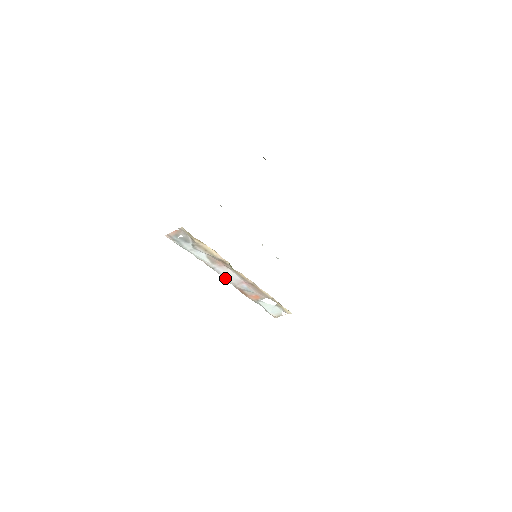
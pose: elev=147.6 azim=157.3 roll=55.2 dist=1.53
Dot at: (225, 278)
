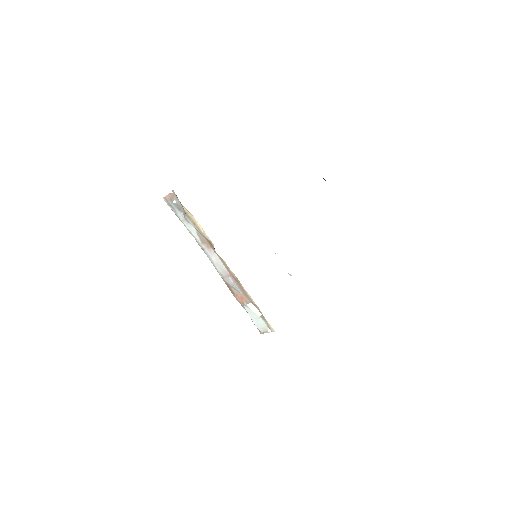
Dot at: (214, 265)
